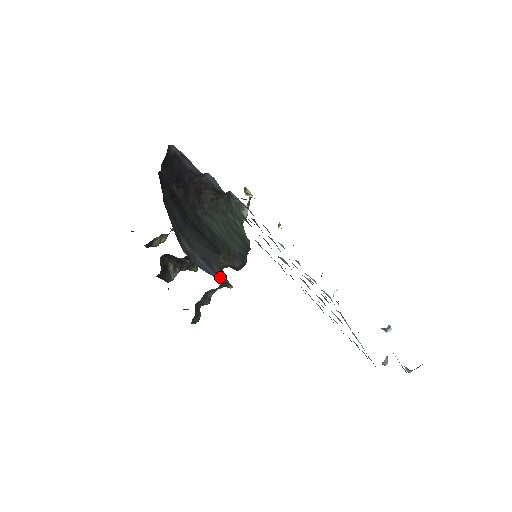
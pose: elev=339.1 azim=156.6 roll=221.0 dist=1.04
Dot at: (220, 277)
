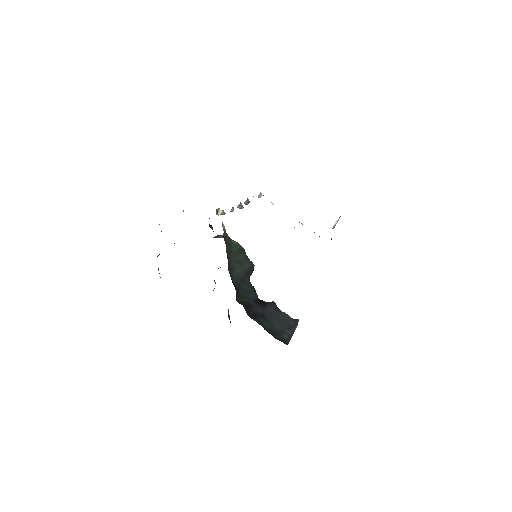
Dot at: (296, 325)
